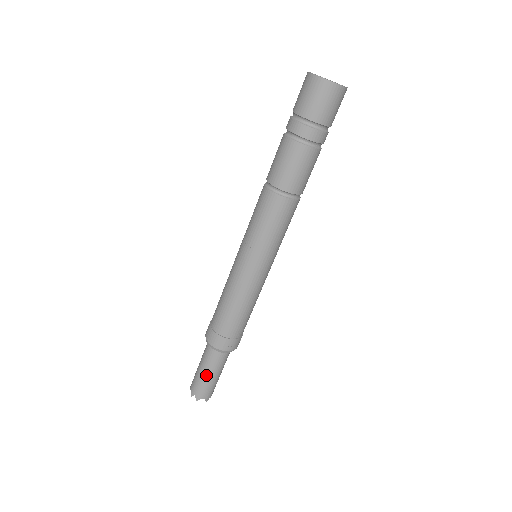
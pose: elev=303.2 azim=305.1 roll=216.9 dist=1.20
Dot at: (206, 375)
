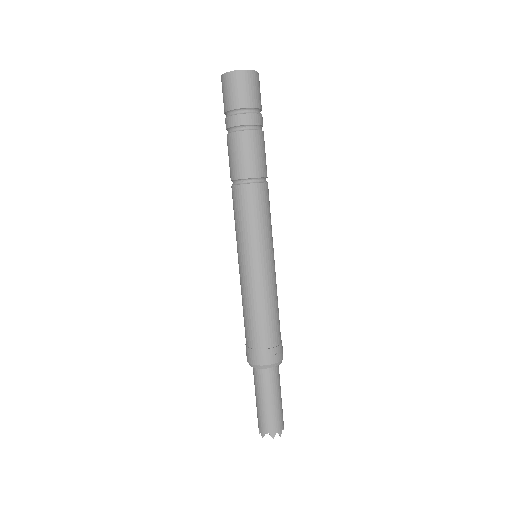
Dot at: (258, 401)
